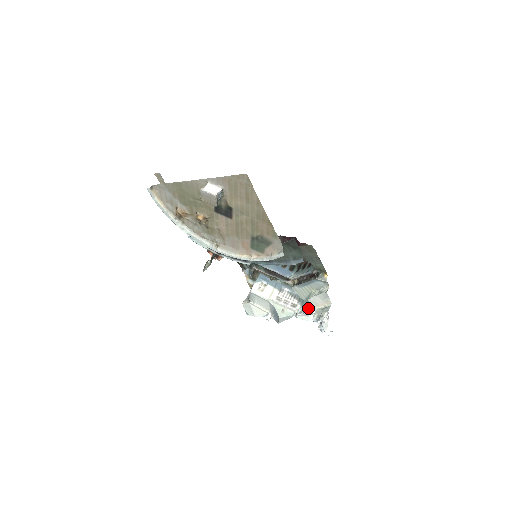
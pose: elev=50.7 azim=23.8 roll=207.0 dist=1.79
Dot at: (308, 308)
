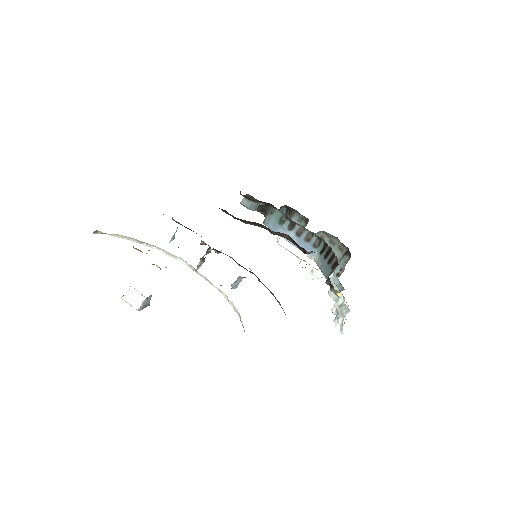
Dot at: (336, 284)
